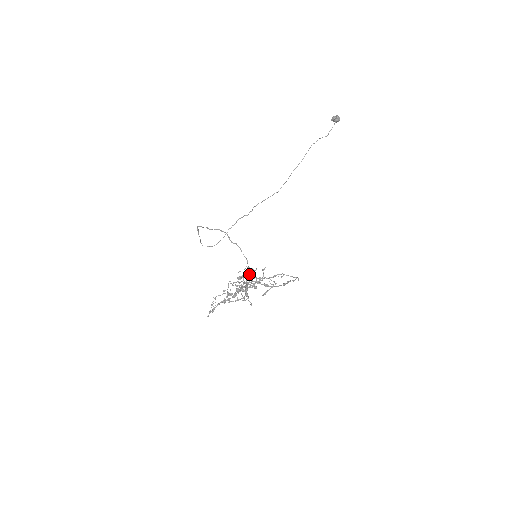
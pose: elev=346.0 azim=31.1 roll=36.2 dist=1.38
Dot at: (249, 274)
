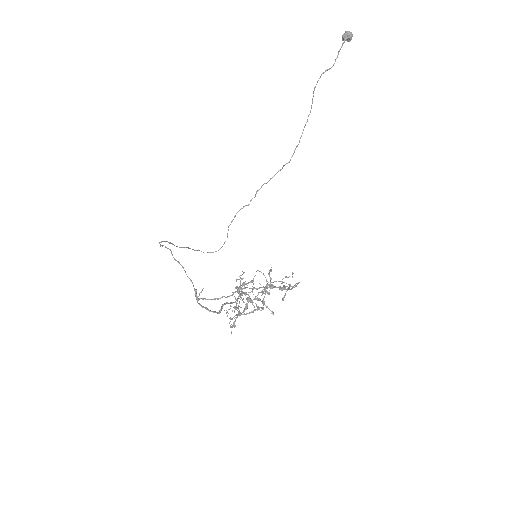
Dot at: (196, 298)
